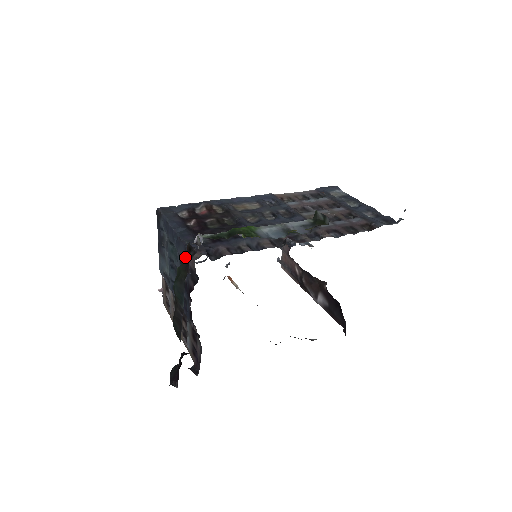
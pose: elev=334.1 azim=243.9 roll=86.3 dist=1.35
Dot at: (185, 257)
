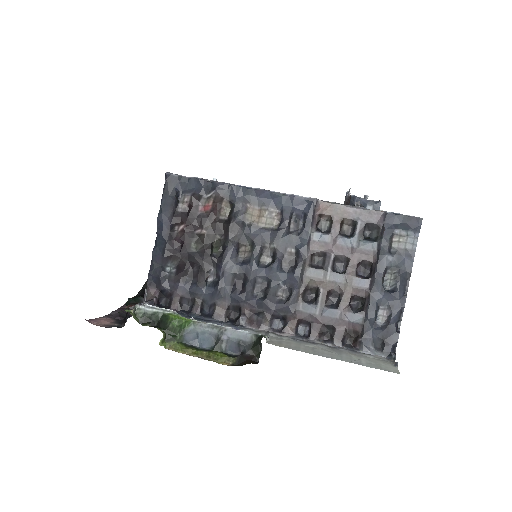
Dot at: occluded
